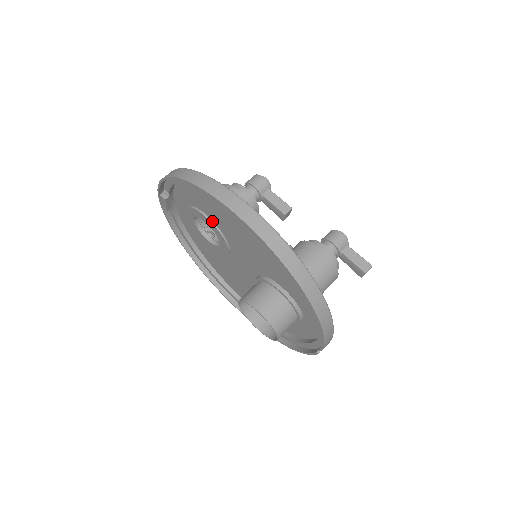
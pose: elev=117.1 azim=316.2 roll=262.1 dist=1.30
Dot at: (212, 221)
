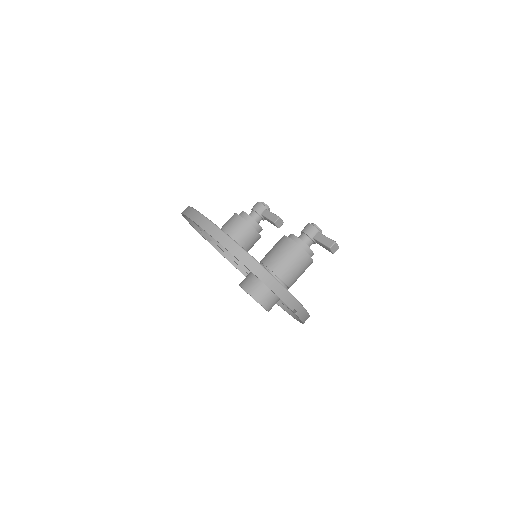
Dot at: occluded
